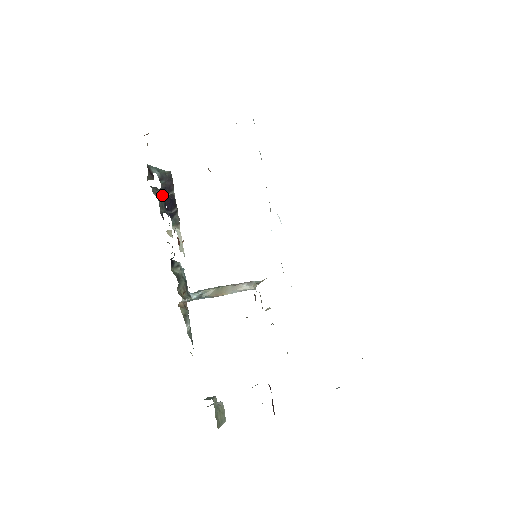
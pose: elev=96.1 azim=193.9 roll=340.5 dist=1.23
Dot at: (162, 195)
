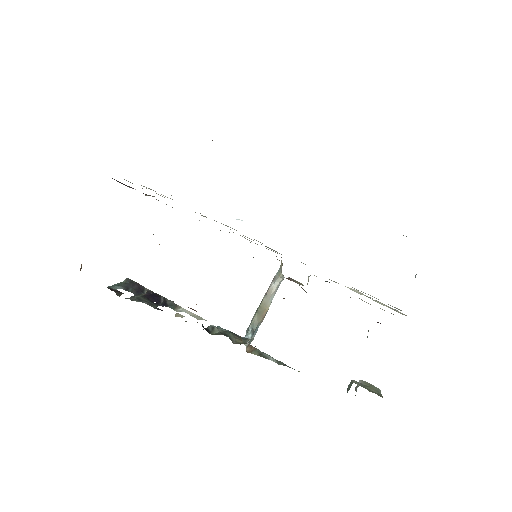
Dot at: (141, 297)
